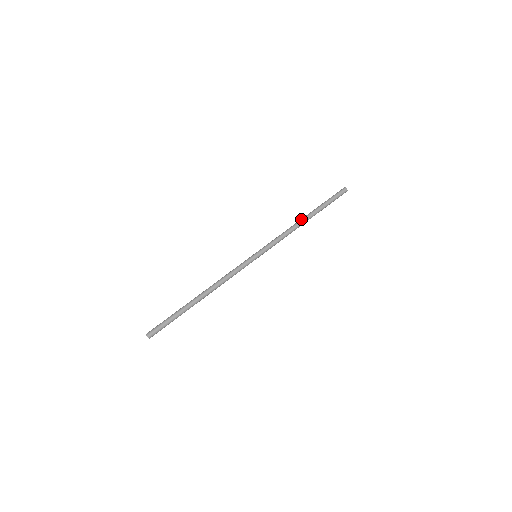
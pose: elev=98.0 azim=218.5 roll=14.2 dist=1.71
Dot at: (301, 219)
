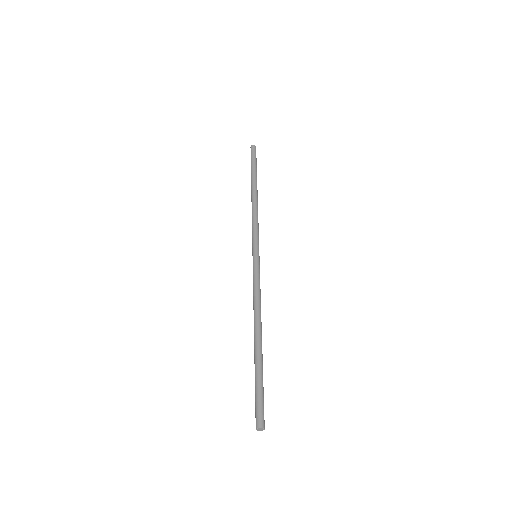
Dot at: (251, 195)
